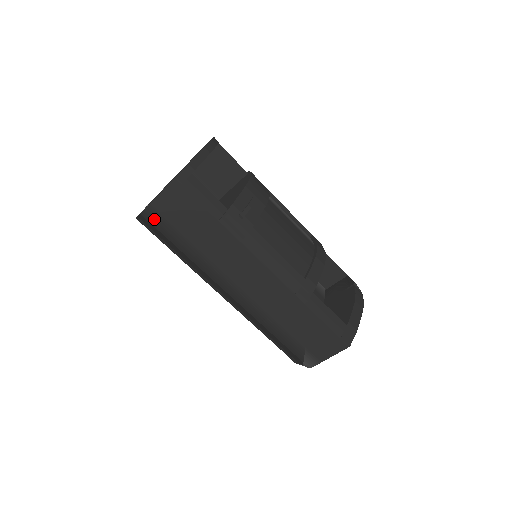
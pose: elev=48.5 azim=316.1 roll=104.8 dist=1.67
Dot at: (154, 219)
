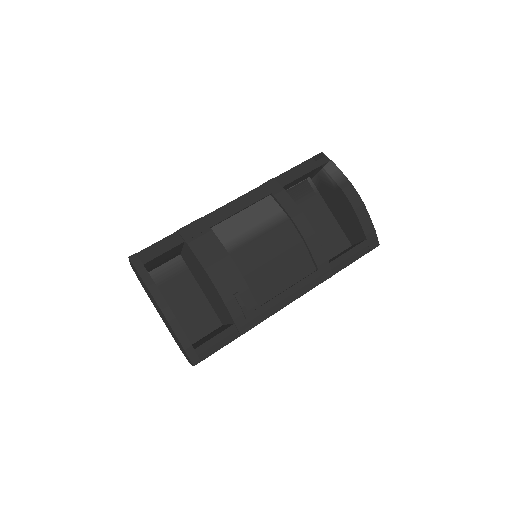
Dot at: occluded
